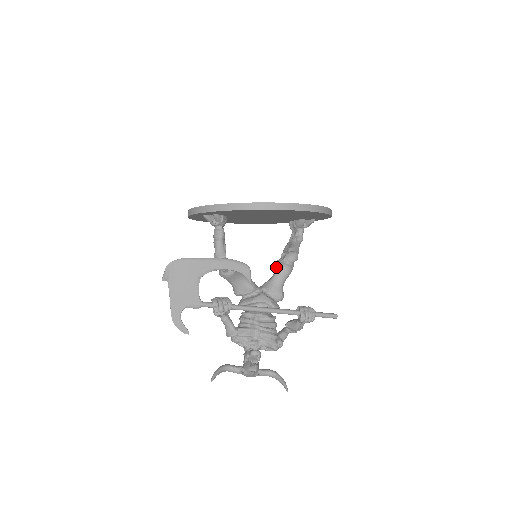
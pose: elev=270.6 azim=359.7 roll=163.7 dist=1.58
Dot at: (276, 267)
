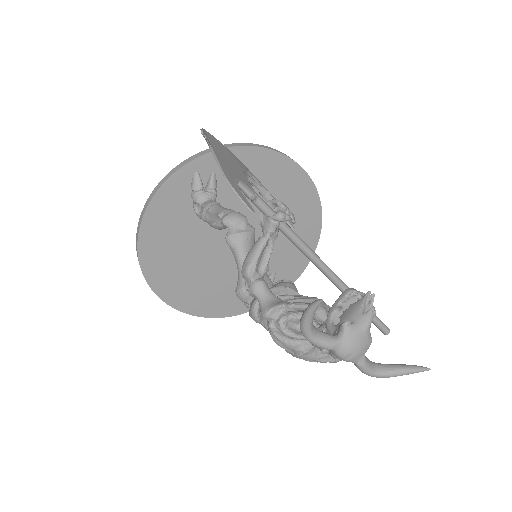
Dot at: (279, 283)
